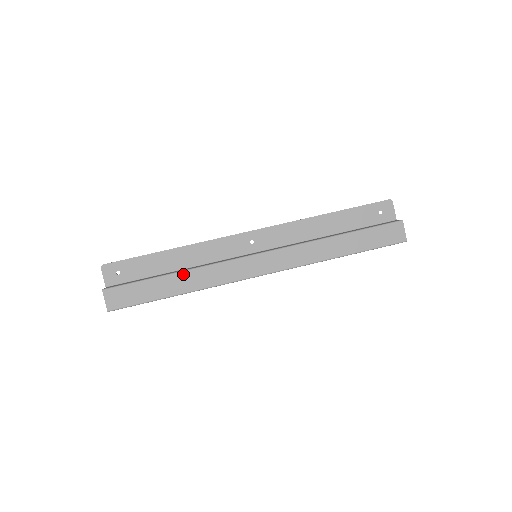
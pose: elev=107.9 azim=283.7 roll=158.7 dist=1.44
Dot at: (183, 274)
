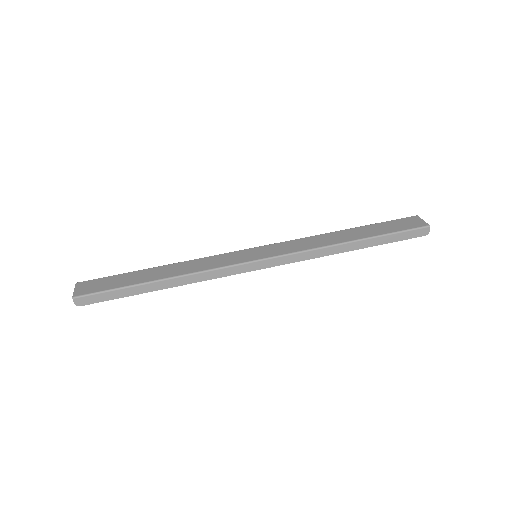
Dot at: (170, 266)
